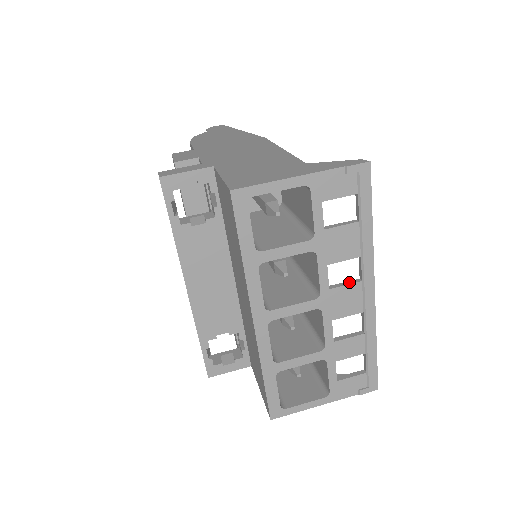
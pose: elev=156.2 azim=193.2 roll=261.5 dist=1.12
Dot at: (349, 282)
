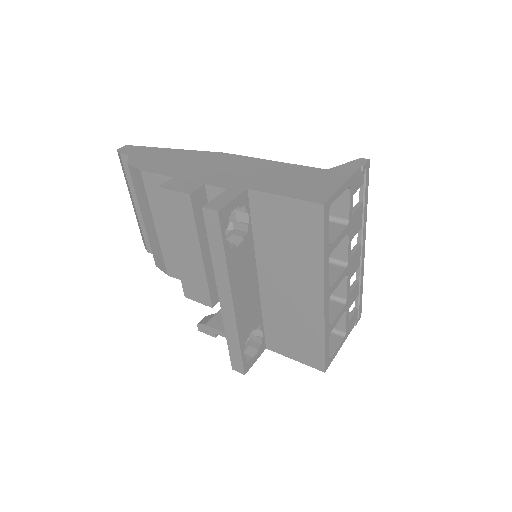
Dot at: (355, 248)
